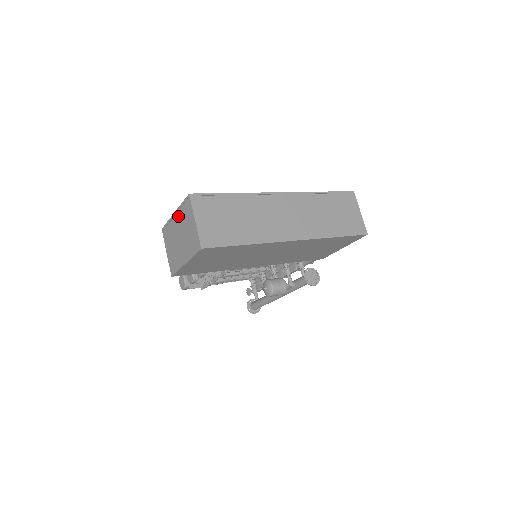
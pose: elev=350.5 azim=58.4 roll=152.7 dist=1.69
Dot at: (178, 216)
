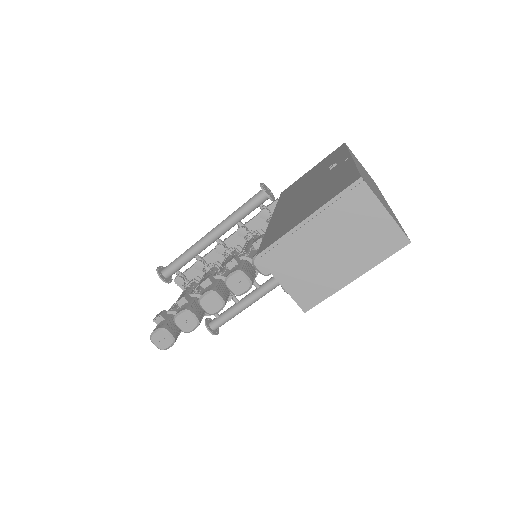
Dot at: (323, 219)
